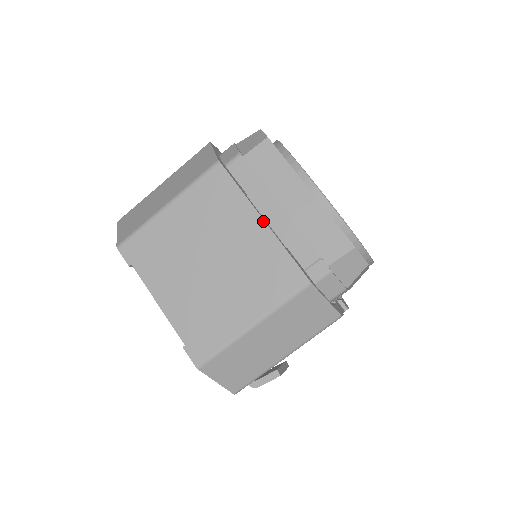
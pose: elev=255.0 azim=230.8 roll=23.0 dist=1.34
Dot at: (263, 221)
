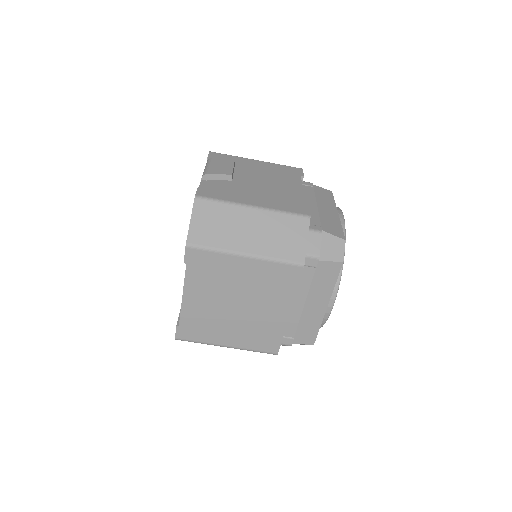
Dot at: (289, 314)
